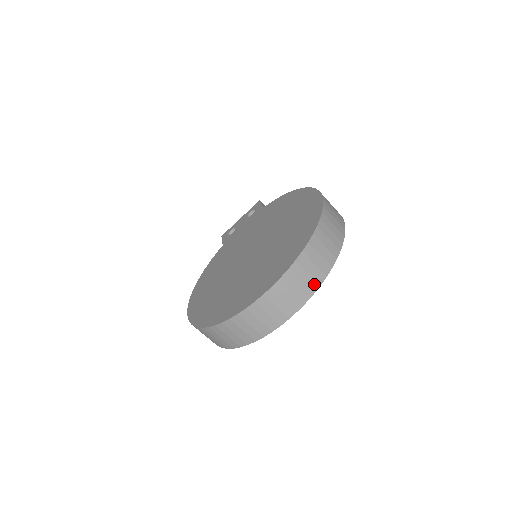
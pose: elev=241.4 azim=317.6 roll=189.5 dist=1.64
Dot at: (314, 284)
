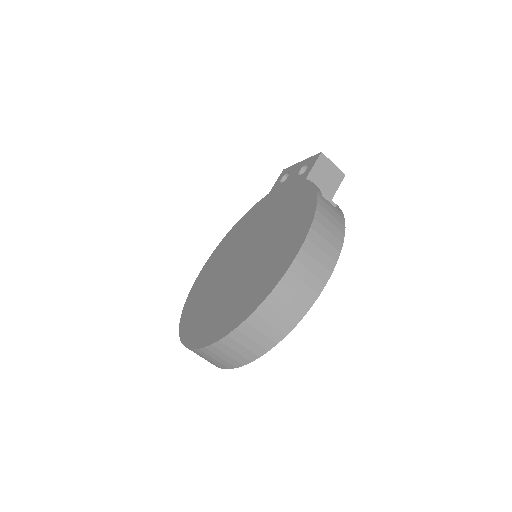
Dot at: (236, 363)
